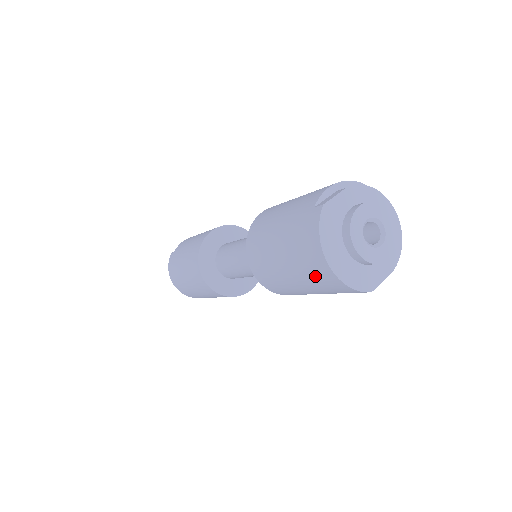
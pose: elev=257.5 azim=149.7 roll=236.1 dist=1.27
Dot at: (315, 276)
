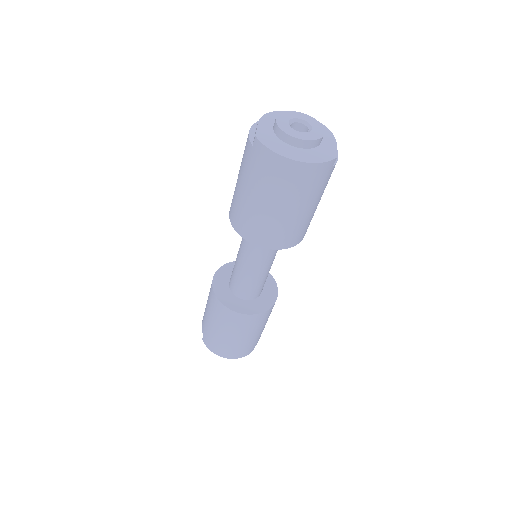
Dot at: (296, 183)
